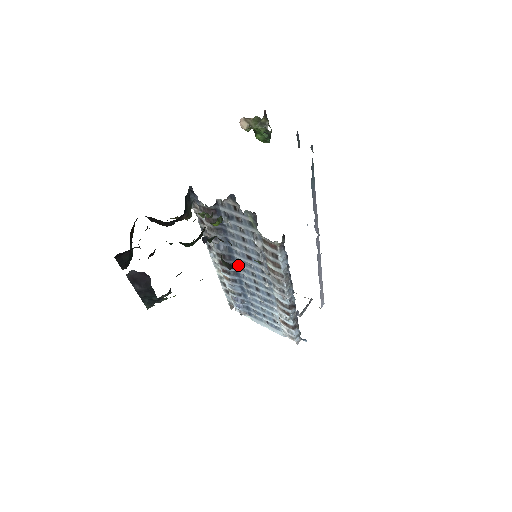
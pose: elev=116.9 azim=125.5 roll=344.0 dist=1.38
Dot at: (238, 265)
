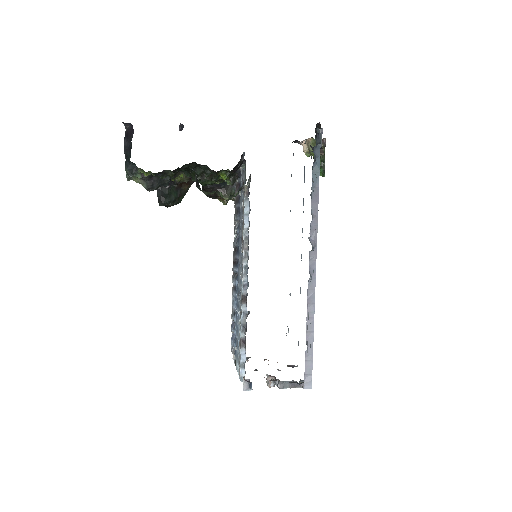
Dot at: occluded
